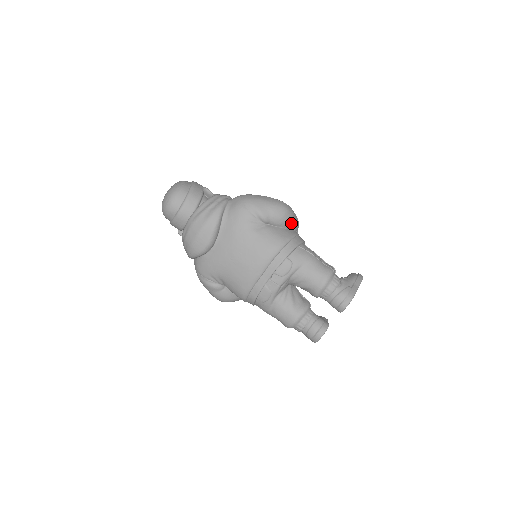
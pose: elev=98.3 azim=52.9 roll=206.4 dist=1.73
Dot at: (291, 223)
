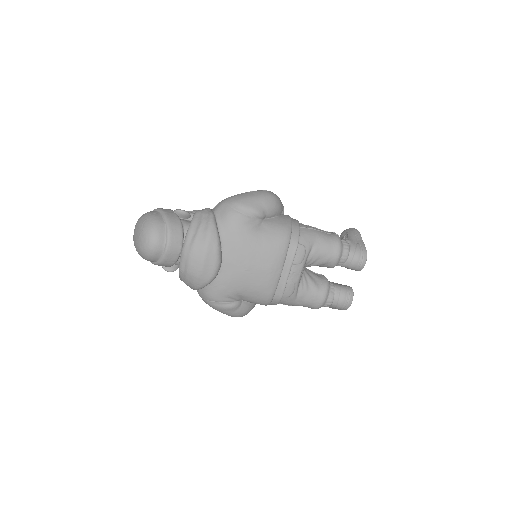
Dot at: (281, 208)
